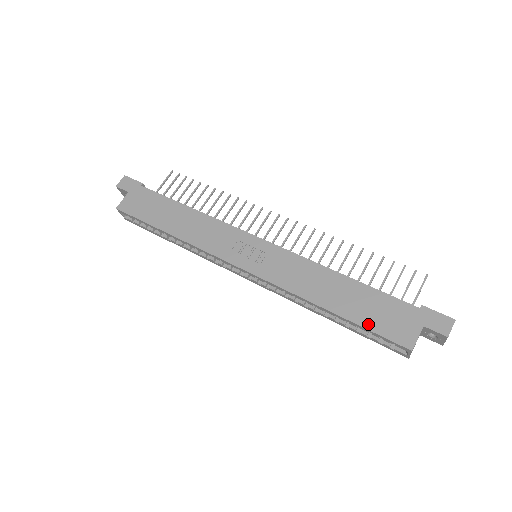
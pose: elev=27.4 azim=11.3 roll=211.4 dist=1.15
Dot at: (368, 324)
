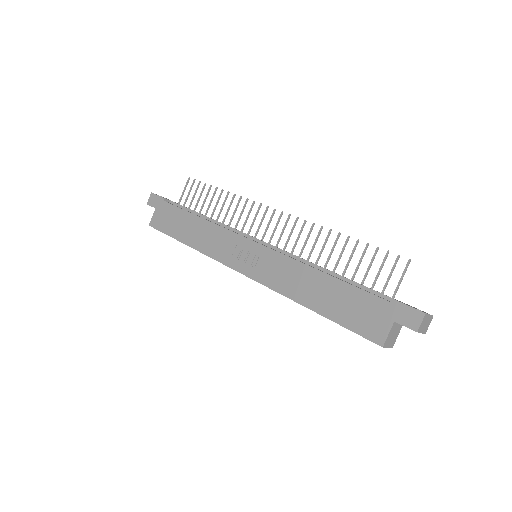
Dot at: (344, 321)
